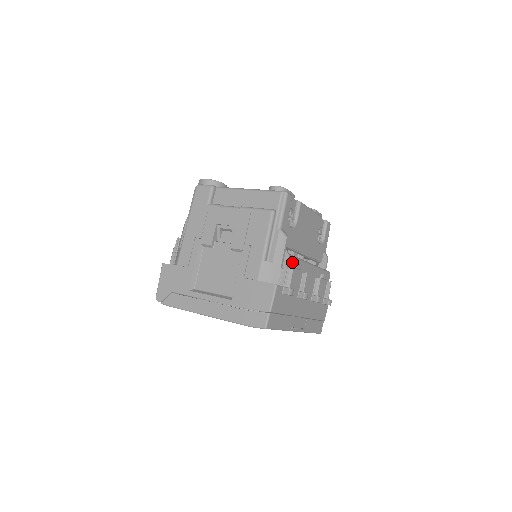
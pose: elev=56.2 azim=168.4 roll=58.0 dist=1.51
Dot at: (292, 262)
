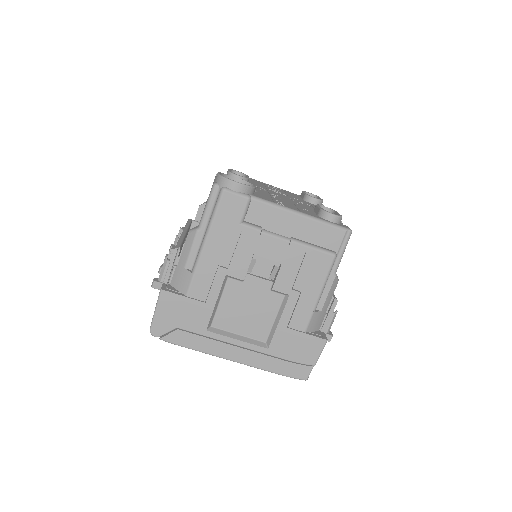
Dot at: occluded
